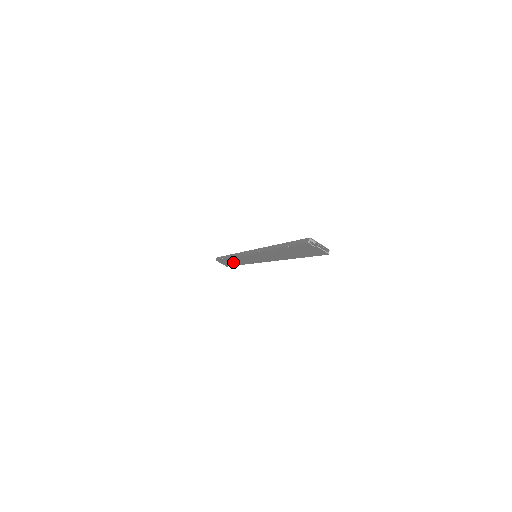
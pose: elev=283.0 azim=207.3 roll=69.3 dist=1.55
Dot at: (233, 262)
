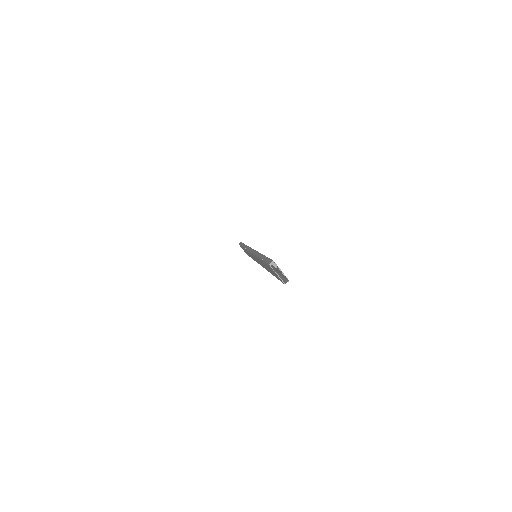
Dot at: occluded
